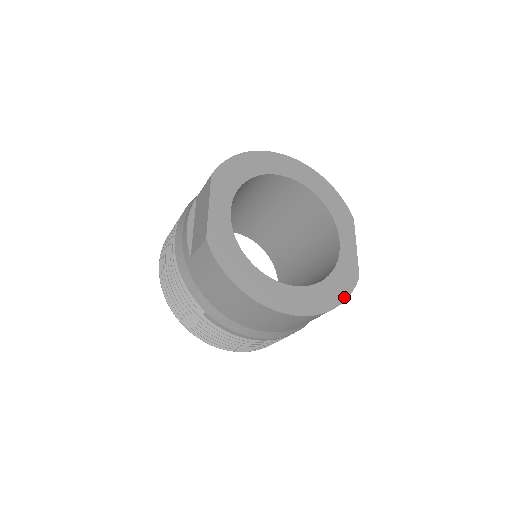
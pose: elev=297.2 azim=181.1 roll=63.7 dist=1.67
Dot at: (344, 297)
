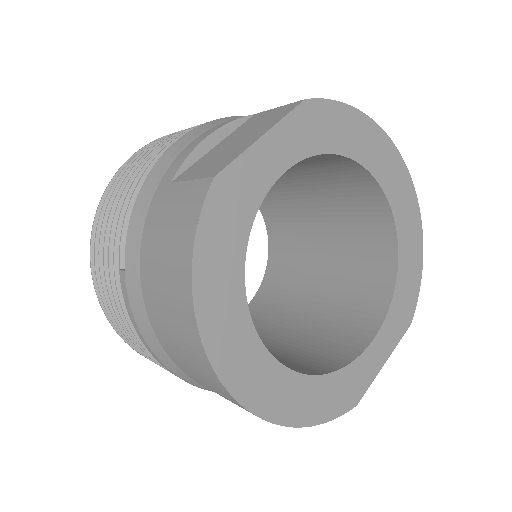
Dot at: (317, 420)
